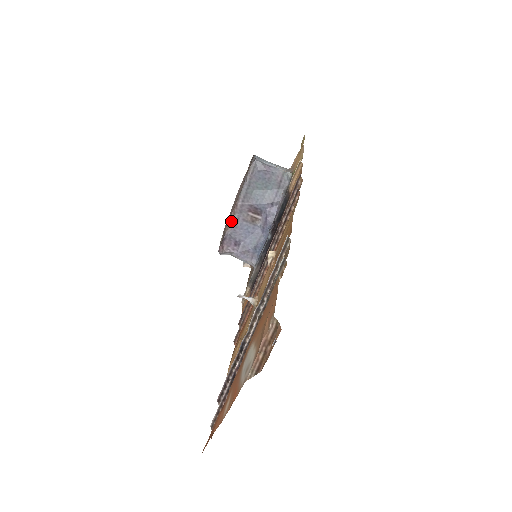
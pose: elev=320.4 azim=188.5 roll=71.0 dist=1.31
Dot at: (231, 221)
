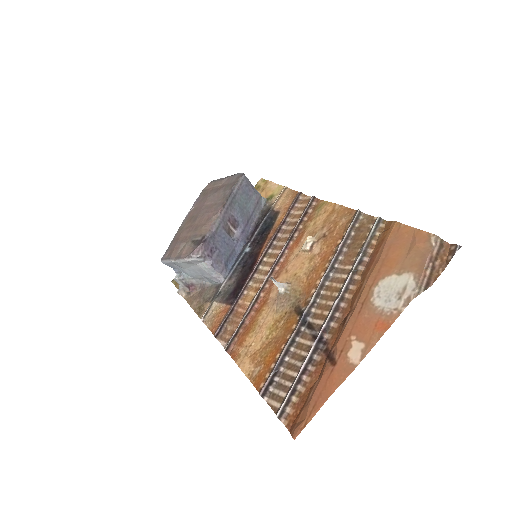
Dot at: (212, 225)
